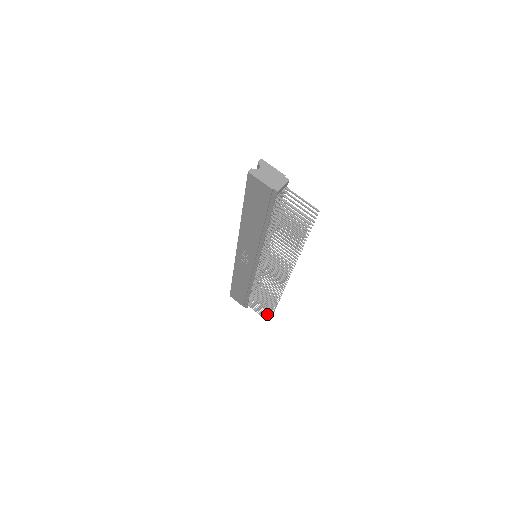
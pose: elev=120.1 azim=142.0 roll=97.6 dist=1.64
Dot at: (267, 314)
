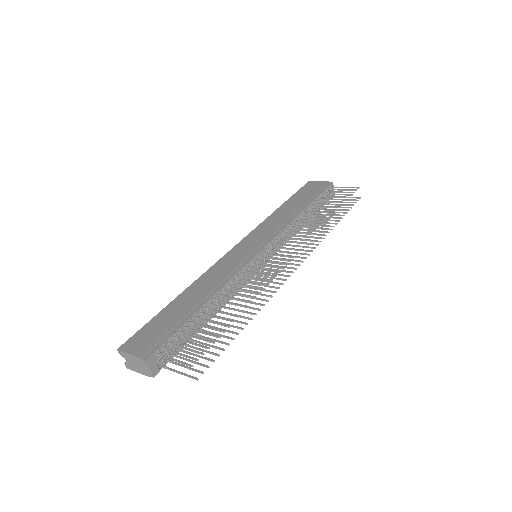
Dot at: (349, 205)
